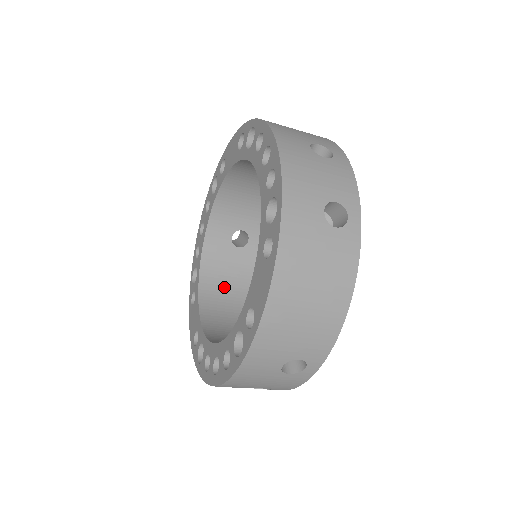
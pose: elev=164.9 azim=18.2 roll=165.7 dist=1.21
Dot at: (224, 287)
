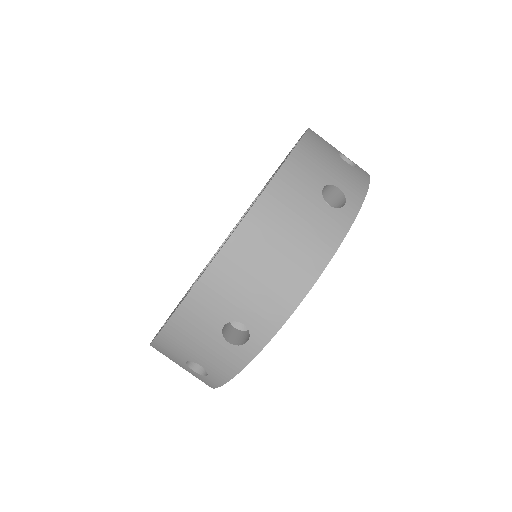
Dot at: occluded
